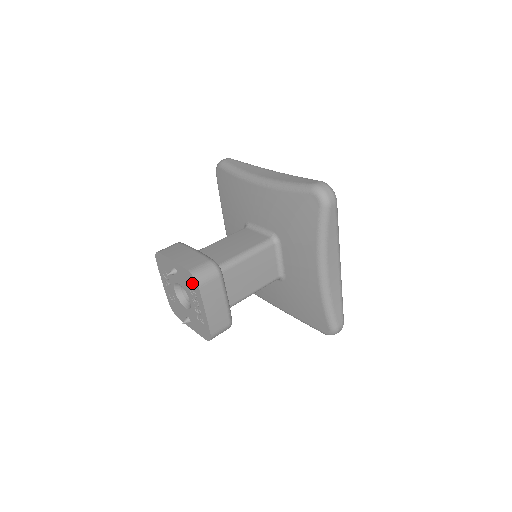
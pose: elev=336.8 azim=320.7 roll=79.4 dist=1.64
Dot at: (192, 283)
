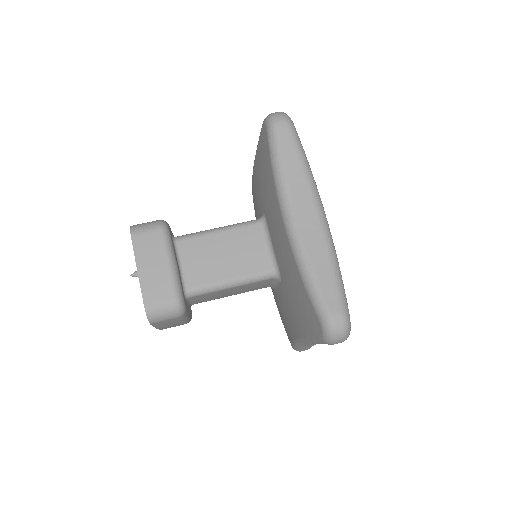
Dot at: occluded
